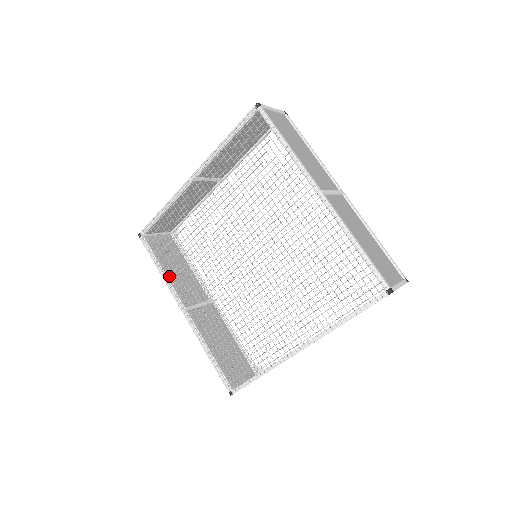
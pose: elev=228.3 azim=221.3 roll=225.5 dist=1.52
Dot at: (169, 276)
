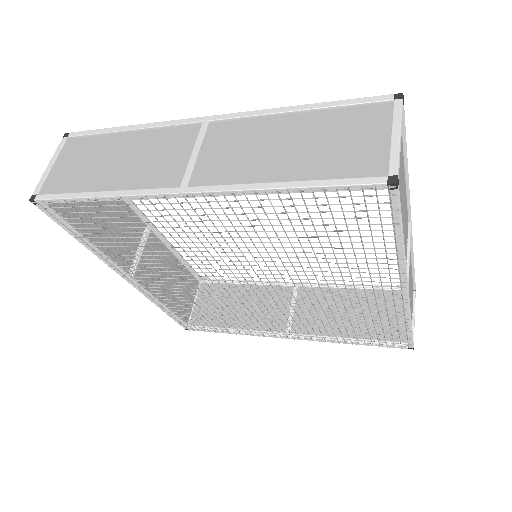
Dot at: occluded
